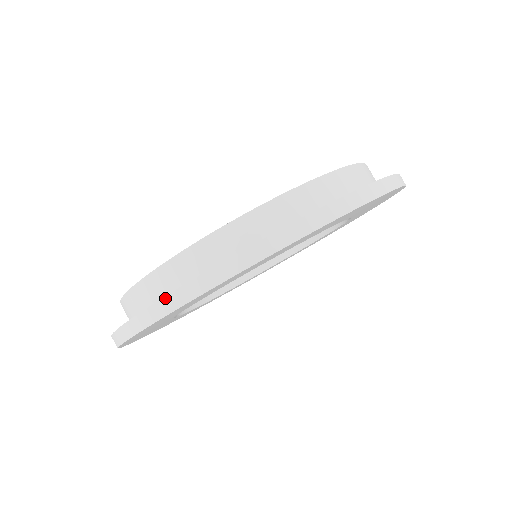
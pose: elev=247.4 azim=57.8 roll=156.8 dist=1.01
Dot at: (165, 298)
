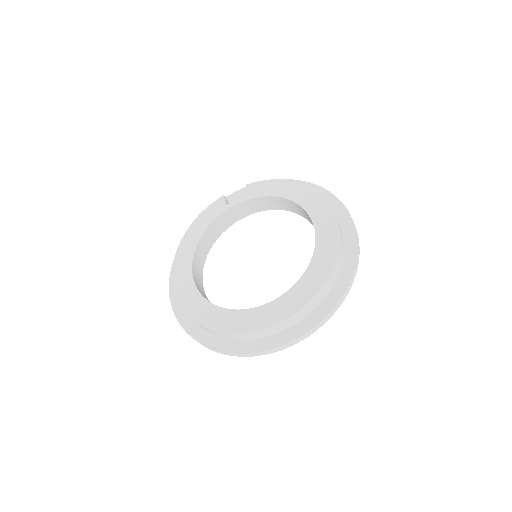
Dot at: (255, 353)
